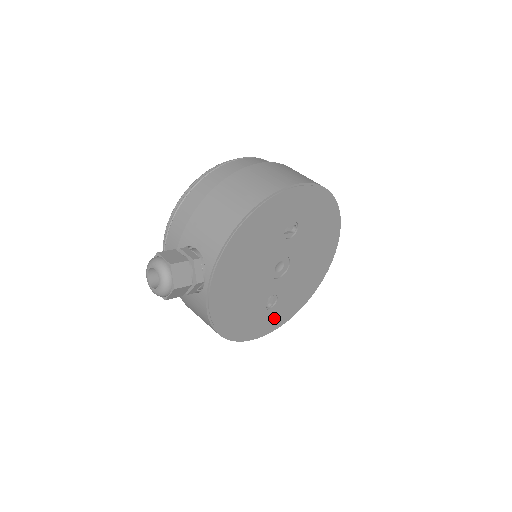
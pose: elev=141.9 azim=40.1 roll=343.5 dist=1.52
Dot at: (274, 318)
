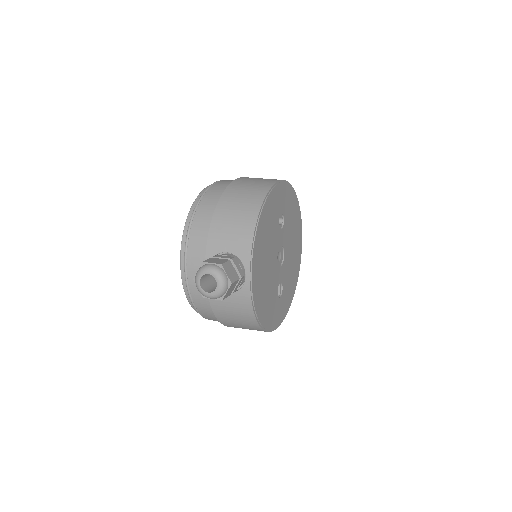
Dot at: (283, 306)
